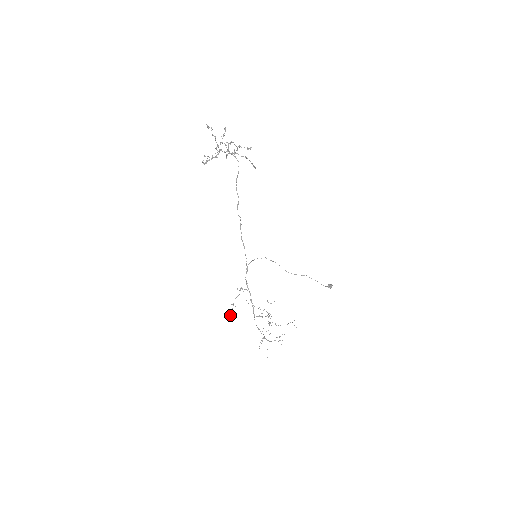
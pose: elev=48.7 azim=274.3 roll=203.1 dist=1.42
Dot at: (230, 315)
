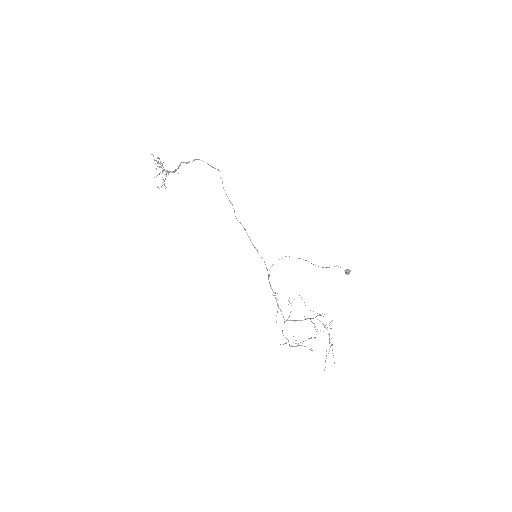
Dot at: occluded
